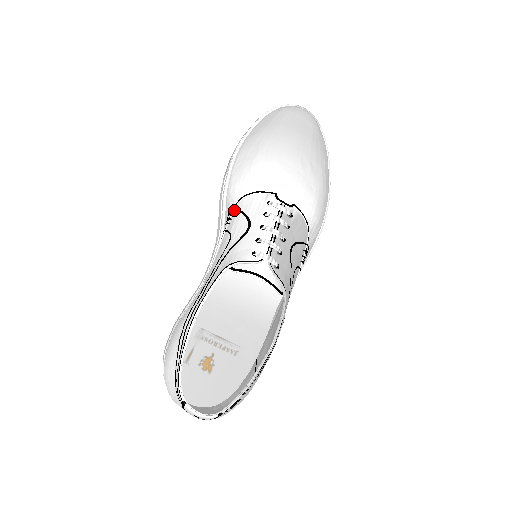
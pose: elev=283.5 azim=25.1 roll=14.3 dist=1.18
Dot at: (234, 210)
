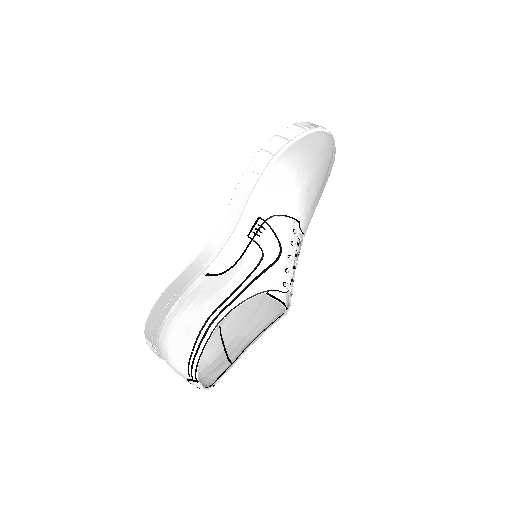
Dot at: (265, 224)
